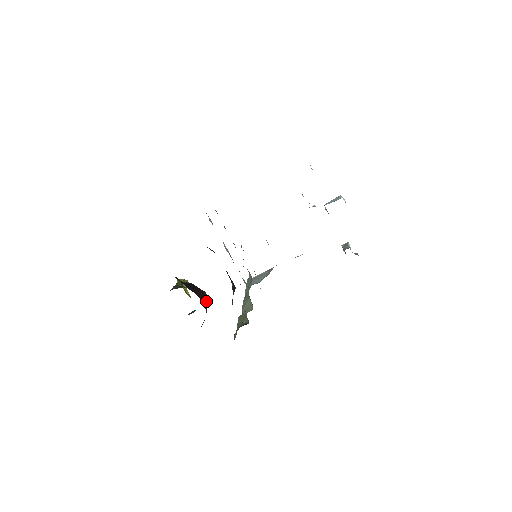
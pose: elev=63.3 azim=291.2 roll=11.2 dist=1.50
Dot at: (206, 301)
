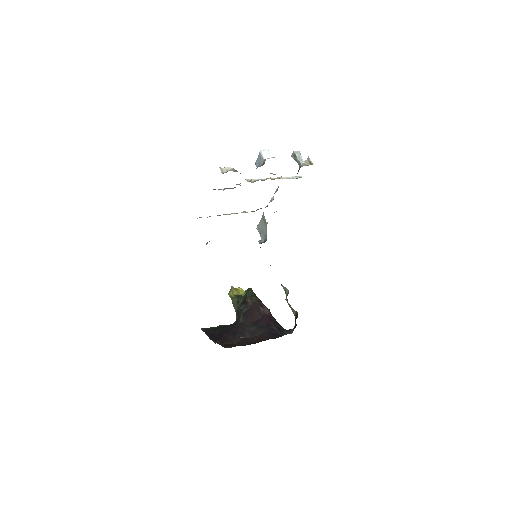
Dot at: (261, 310)
